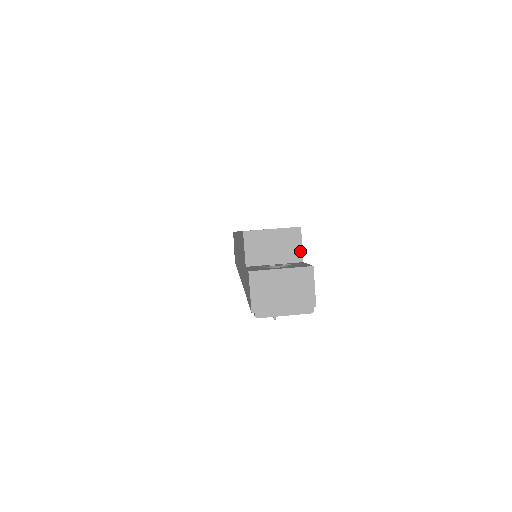
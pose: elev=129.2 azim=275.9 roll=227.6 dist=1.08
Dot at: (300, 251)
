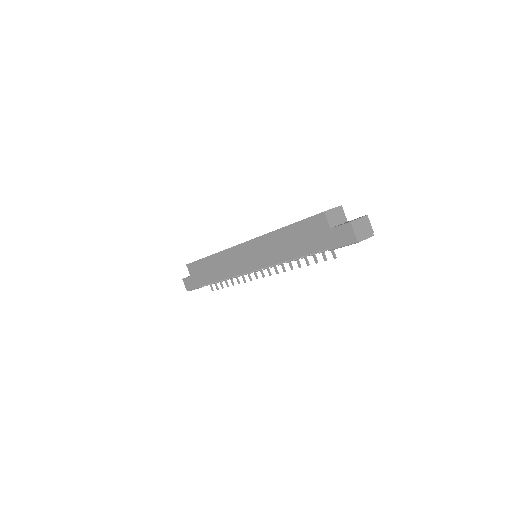
Dot at: (345, 217)
